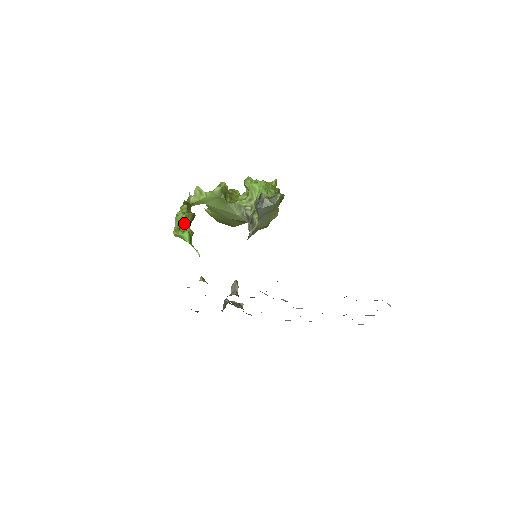
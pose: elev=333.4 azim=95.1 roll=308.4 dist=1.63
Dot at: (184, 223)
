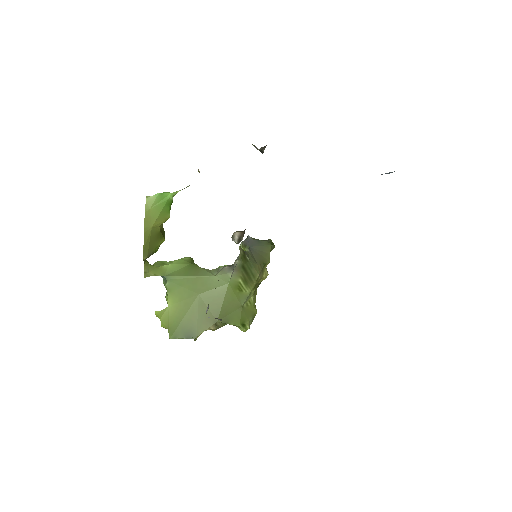
Dot at: occluded
